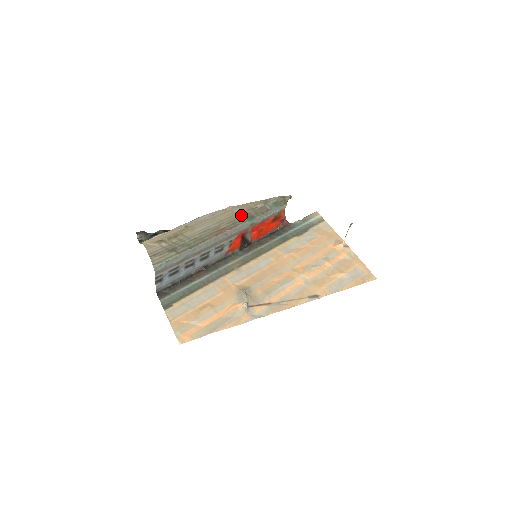
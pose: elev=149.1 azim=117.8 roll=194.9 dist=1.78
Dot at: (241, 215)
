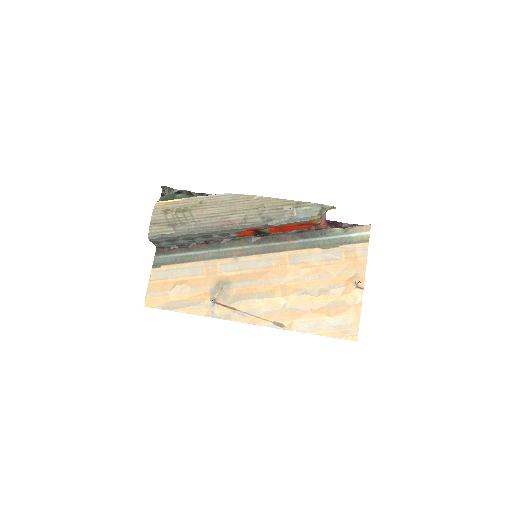
Dot at: (259, 212)
